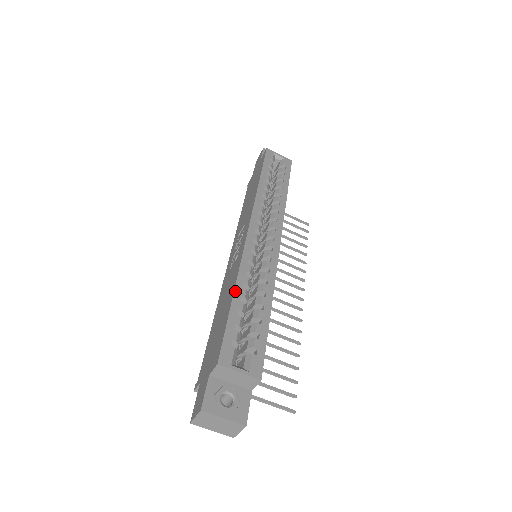
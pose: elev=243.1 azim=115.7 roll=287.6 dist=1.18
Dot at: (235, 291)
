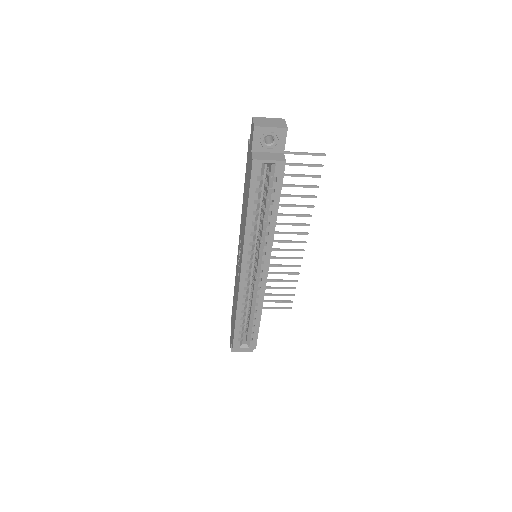
Dot at: (236, 316)
